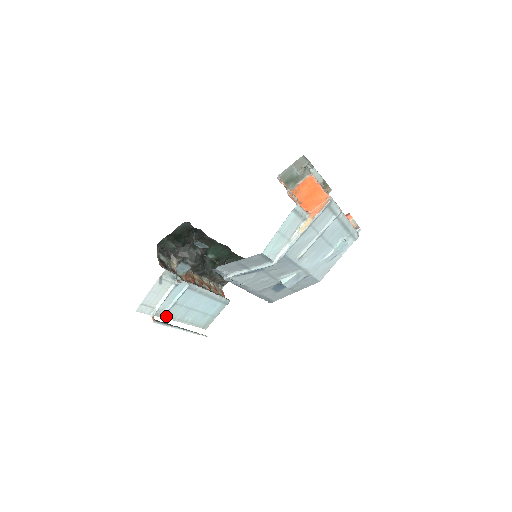
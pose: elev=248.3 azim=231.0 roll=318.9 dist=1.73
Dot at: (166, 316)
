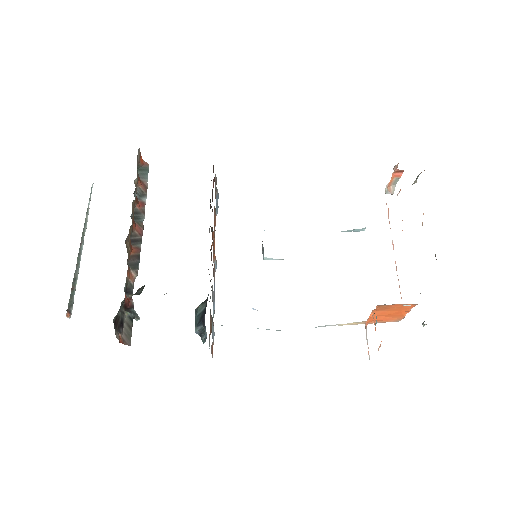
Dot at: occluded
